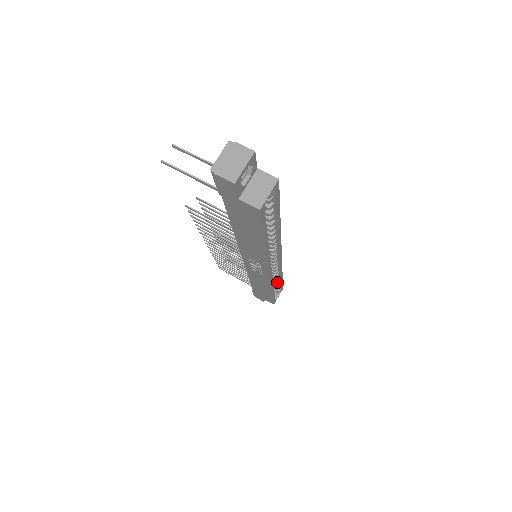
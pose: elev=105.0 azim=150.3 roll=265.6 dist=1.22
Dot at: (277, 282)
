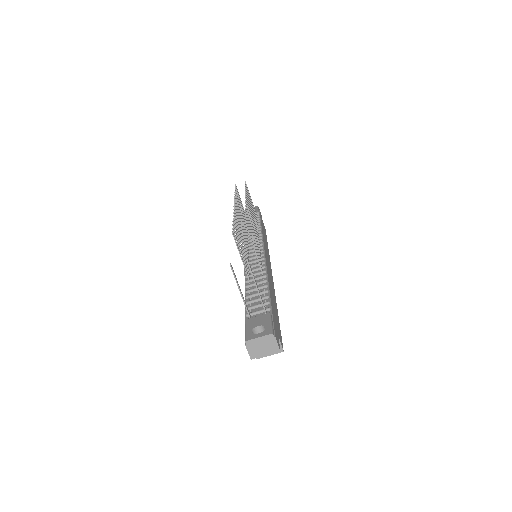
Dot at: occluded
